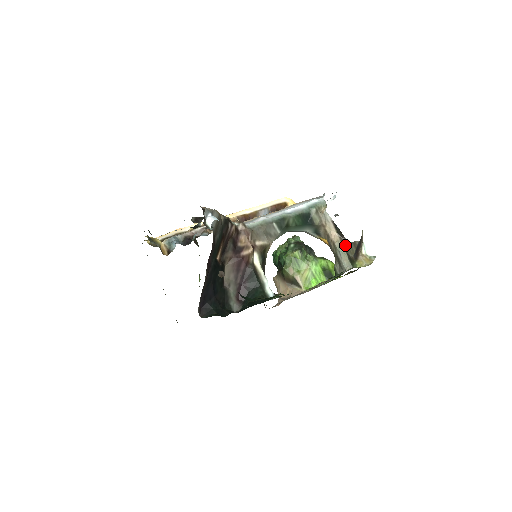
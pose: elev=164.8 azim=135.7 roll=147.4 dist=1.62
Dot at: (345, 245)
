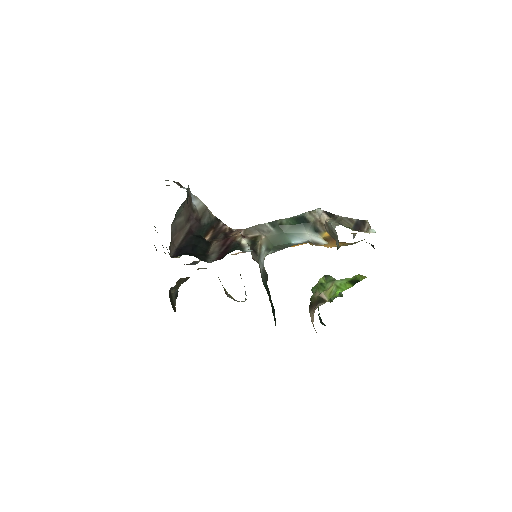
Dot at: (337, 220)
